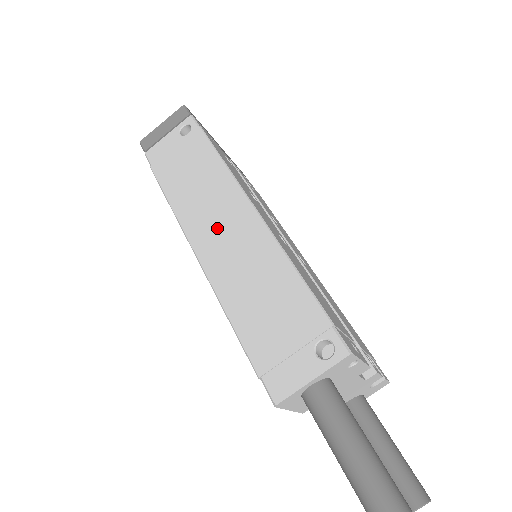
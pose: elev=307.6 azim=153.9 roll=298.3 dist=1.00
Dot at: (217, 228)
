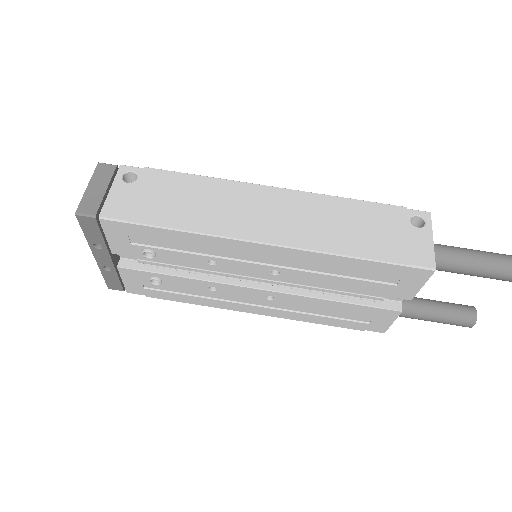
Dot at: (263, 216)
